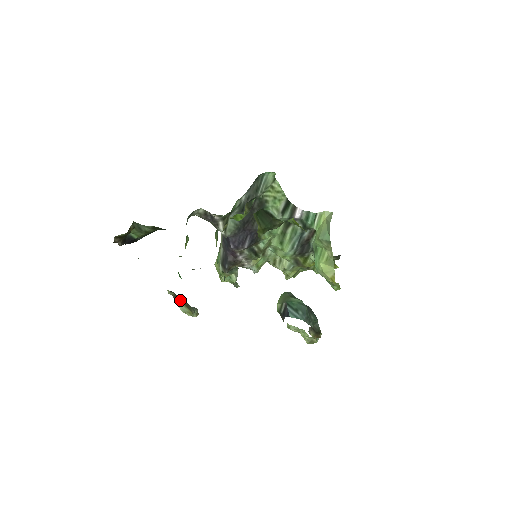
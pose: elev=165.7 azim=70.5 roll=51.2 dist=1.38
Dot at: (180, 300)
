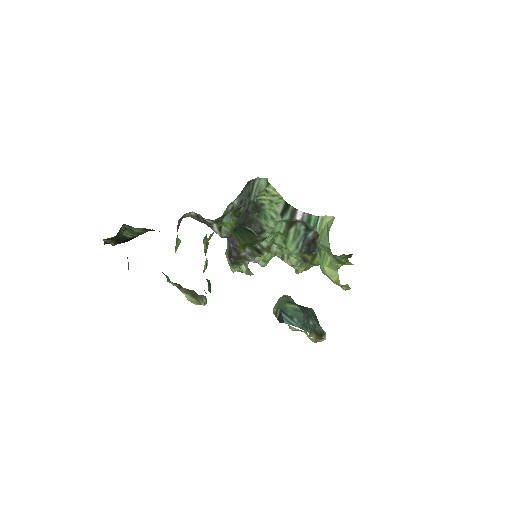
Dot at: (186, 291)
